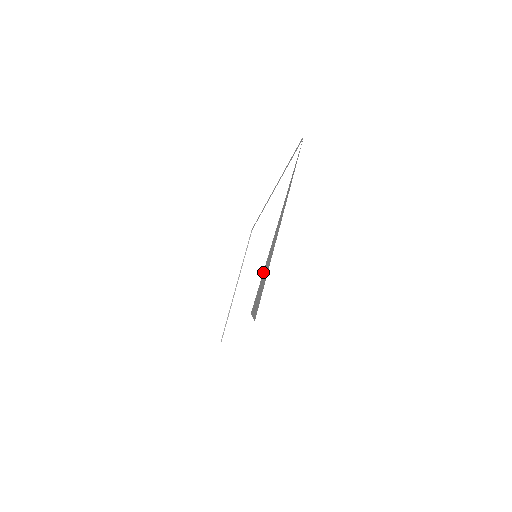
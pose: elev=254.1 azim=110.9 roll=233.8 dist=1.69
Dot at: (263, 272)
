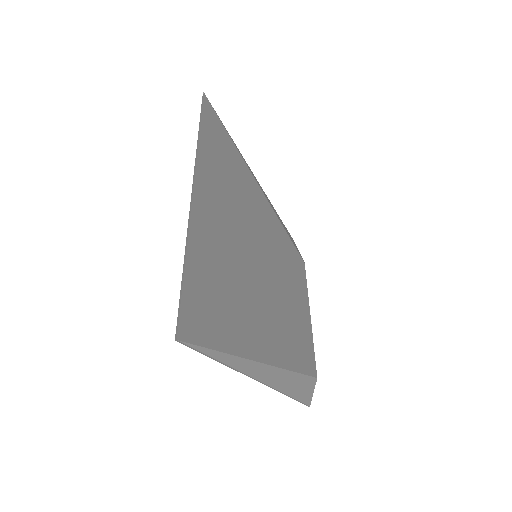
Dot at: (290, 395)
